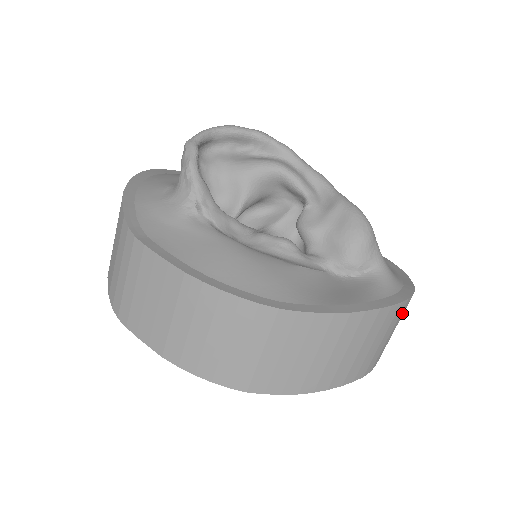
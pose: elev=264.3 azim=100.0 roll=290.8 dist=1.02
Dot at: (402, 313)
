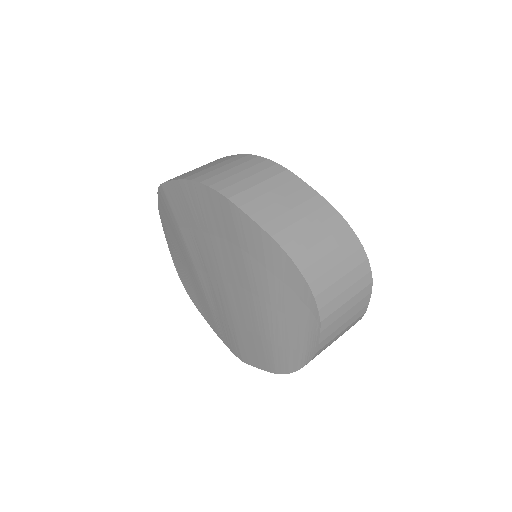
Dot at: (359, 274)
